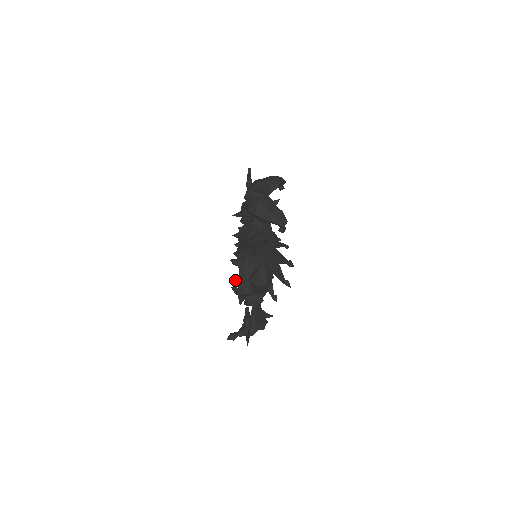
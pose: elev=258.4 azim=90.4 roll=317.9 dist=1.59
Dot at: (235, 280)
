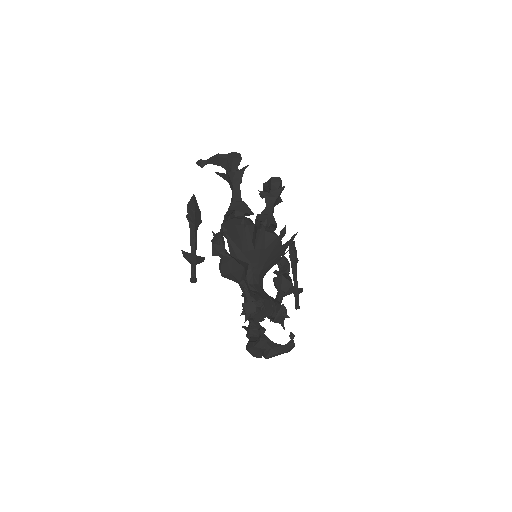
Dot at: occluded
